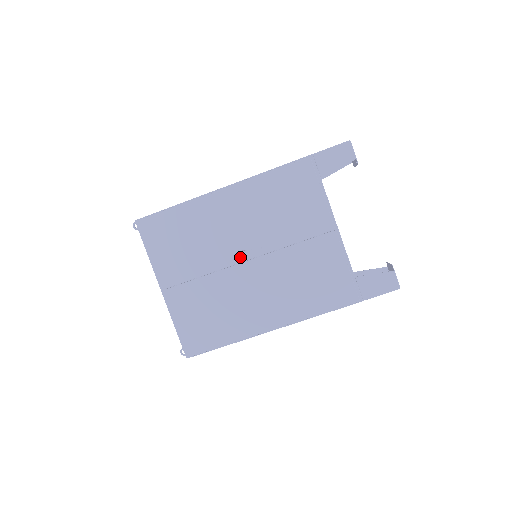
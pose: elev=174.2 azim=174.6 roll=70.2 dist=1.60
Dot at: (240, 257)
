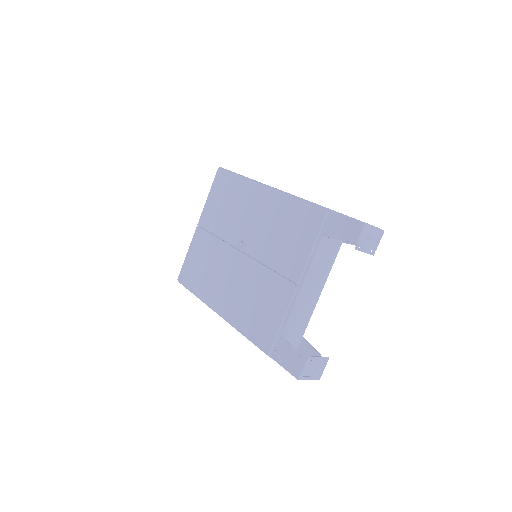
Dot at: occluded
